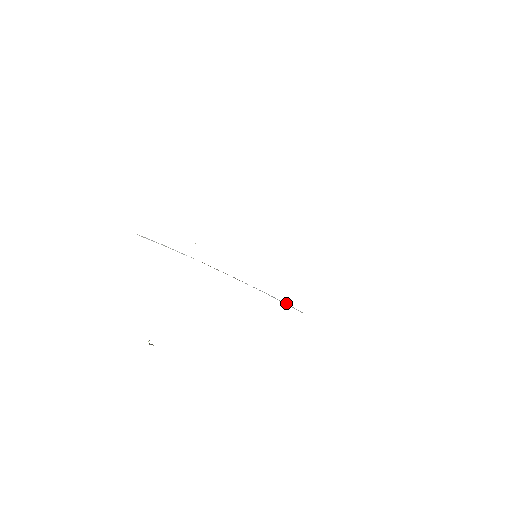
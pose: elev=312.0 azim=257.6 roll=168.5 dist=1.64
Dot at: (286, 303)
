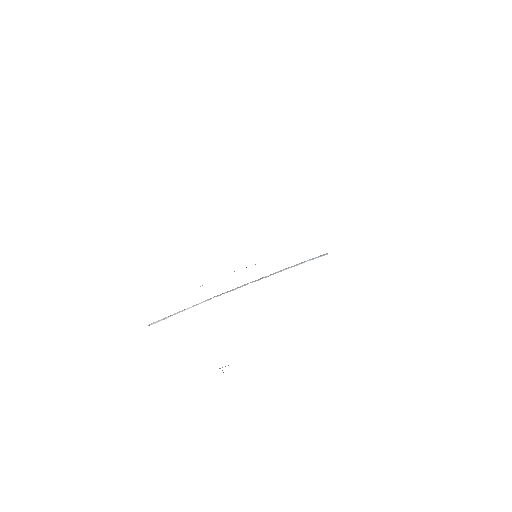
Dot at: (309, 259)
